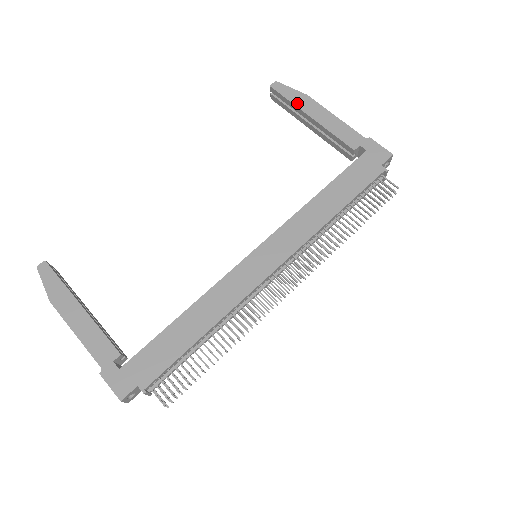
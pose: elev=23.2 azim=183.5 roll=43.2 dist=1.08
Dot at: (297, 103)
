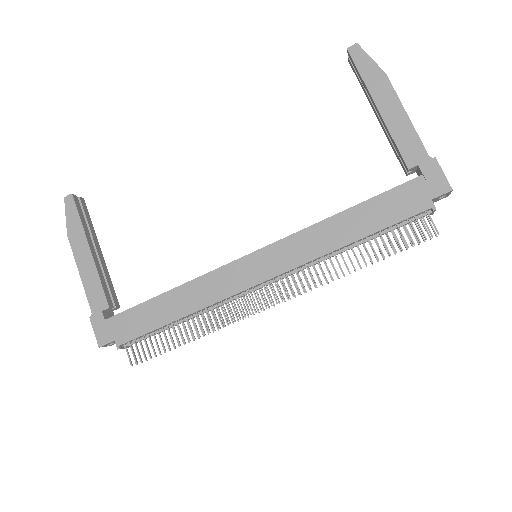
Dot at: (369, 83)
